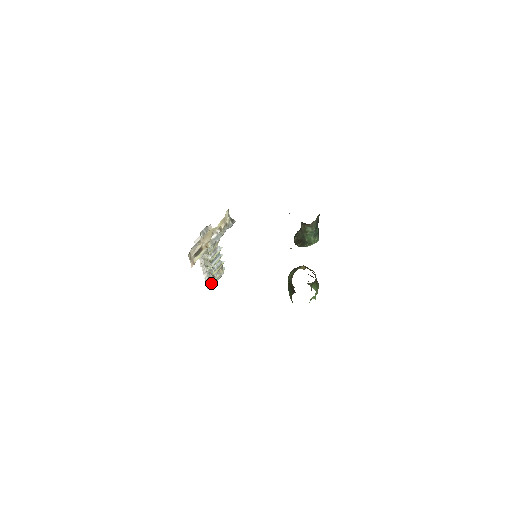
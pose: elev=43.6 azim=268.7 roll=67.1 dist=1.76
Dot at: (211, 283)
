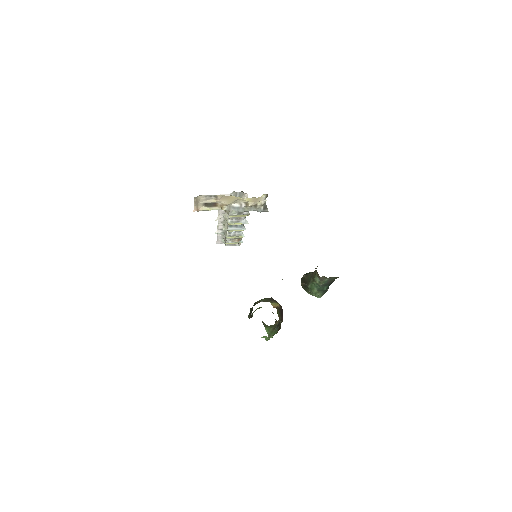
Dot at: (223, 243)
